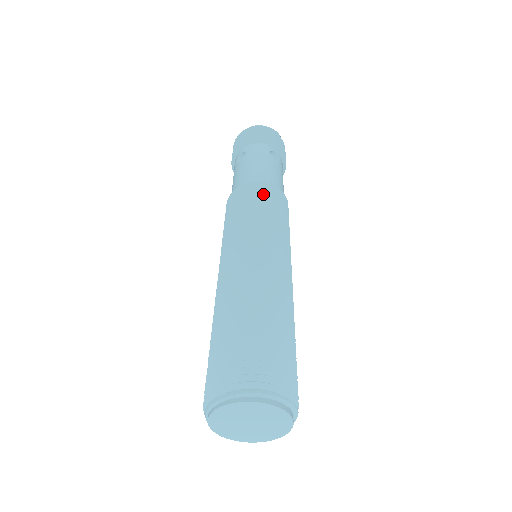
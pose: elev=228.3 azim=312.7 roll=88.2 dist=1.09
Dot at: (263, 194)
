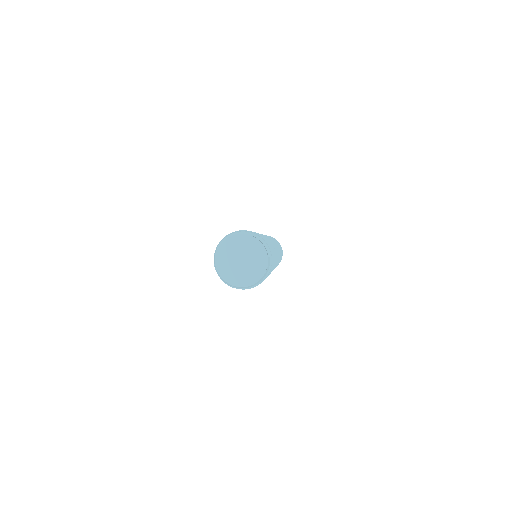
Dot at: occluded
